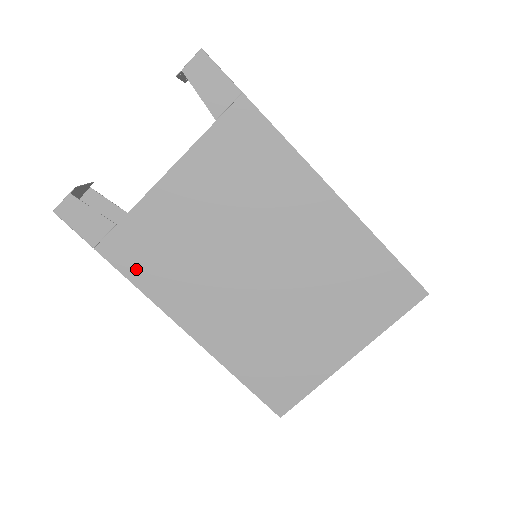
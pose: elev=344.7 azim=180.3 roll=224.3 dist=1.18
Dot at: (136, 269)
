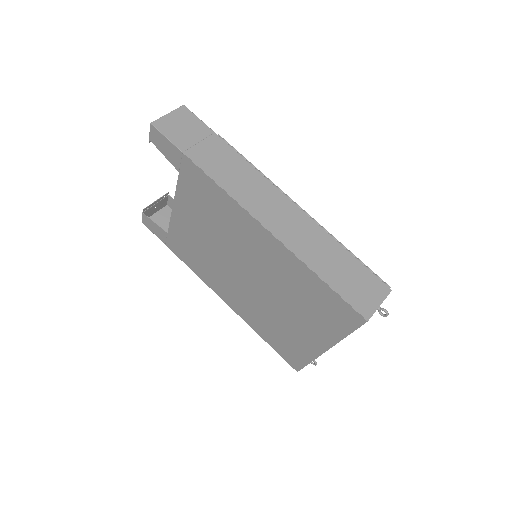
Dot at: (187, 260)
